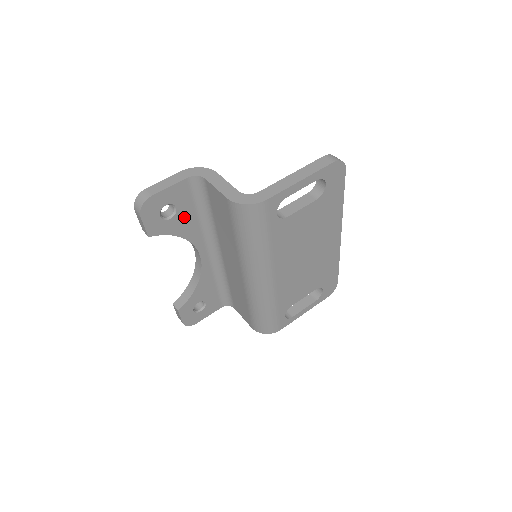
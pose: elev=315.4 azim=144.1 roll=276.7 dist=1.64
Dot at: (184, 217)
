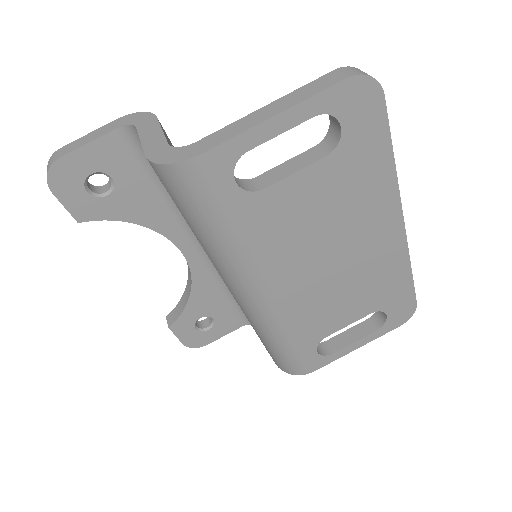
Dot at: (132, 193)
